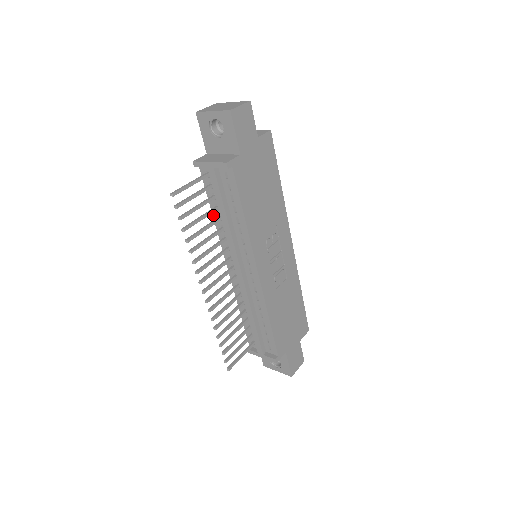
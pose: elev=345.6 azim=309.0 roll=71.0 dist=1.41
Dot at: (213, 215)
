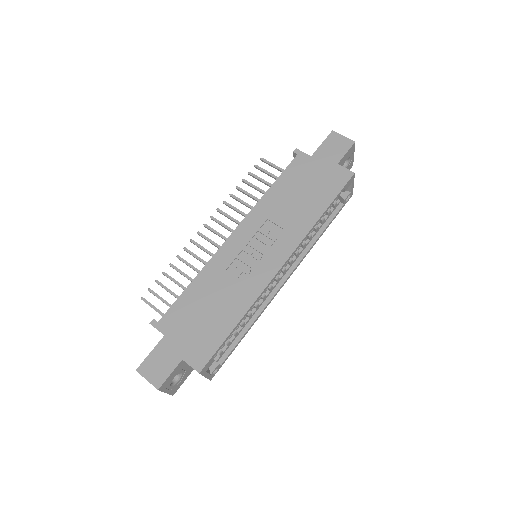
Dot at: occluded
